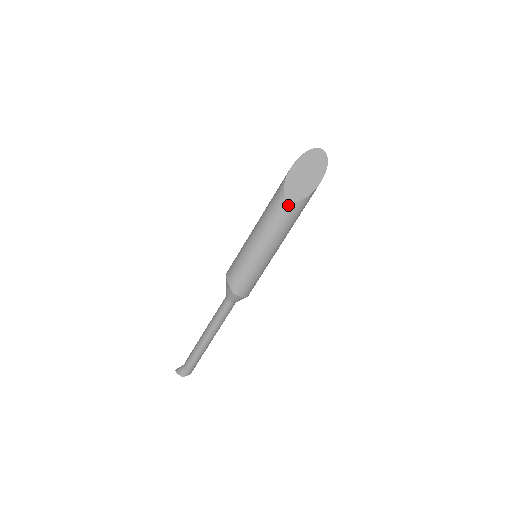
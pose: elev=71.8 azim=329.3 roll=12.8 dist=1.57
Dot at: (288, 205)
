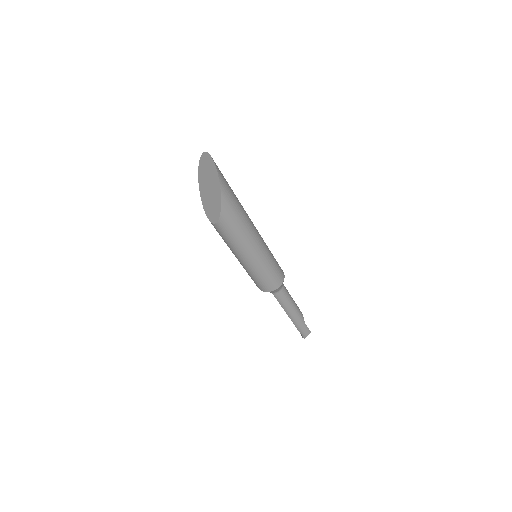
Dot at: (216, 227)
